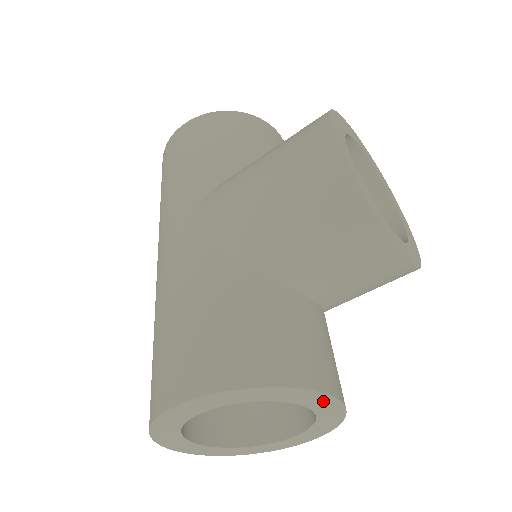
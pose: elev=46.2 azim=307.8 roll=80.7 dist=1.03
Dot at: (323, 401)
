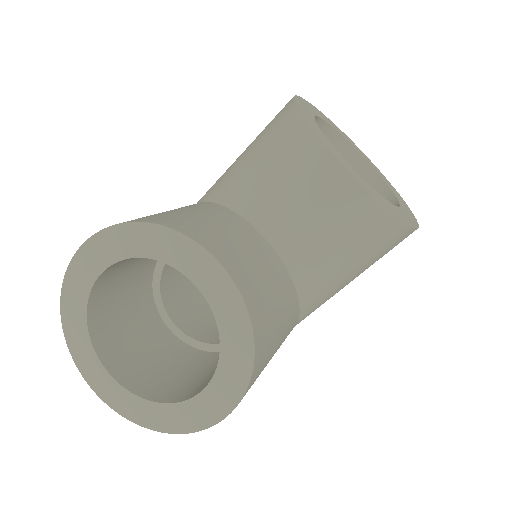
Dot at: (212, 274)
